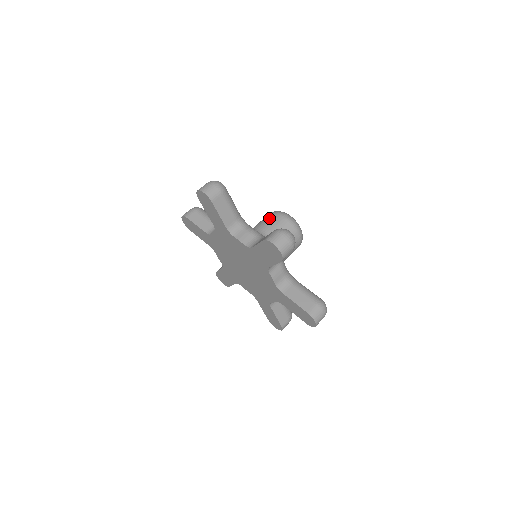
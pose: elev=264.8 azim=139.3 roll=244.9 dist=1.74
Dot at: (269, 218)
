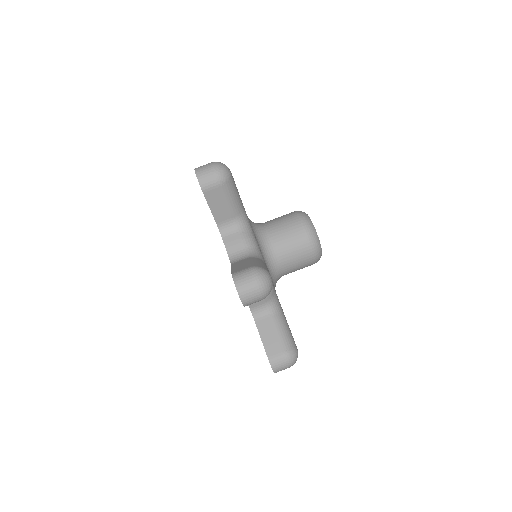
Dot at: (287, 220)
